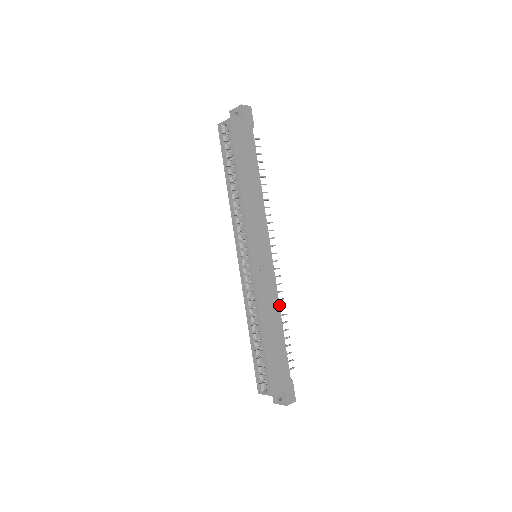
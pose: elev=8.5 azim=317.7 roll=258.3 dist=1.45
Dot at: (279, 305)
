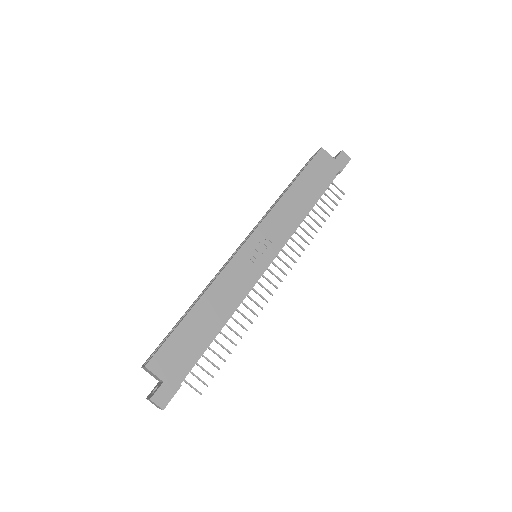
Dot at: (236, 306)
